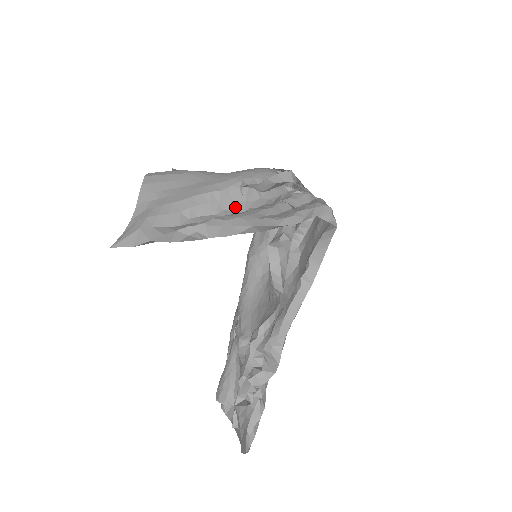
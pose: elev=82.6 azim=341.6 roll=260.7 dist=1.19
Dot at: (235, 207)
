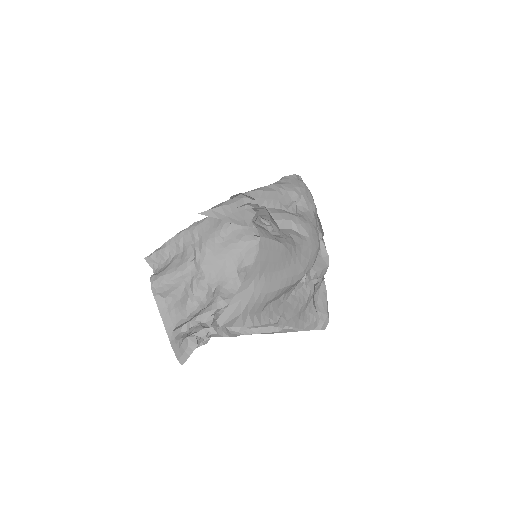
Dot at: (290, 290)
